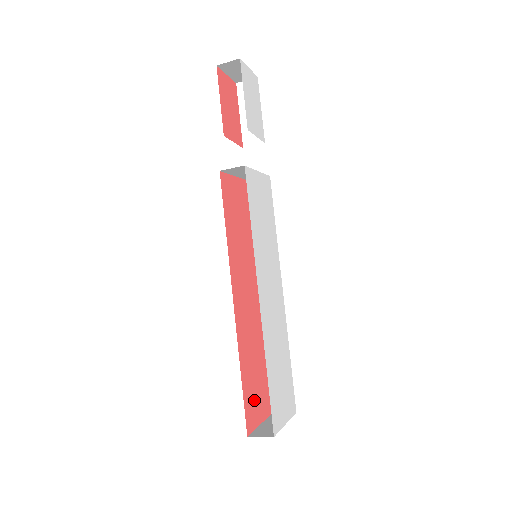
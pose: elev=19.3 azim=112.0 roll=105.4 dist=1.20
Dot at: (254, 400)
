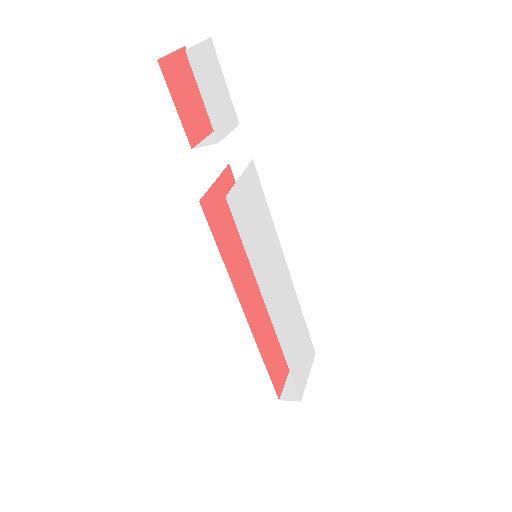
Dot at: (279, 366)
